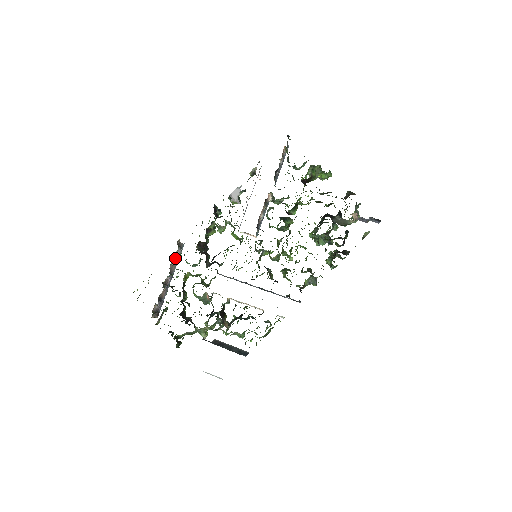
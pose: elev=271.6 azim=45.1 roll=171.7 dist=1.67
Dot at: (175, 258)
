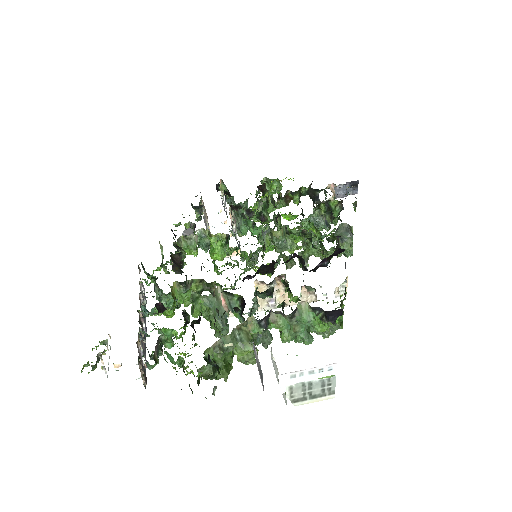
Dot at: occluded
